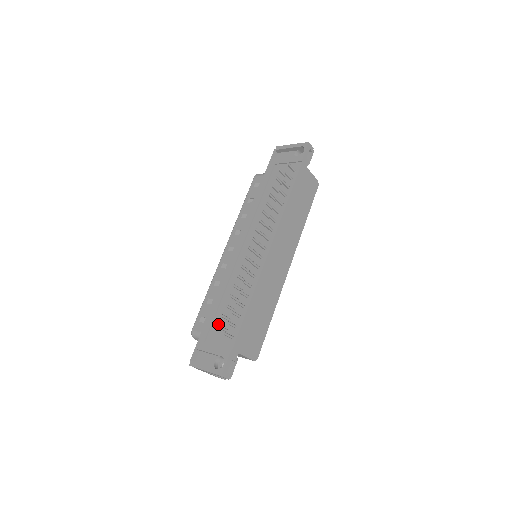
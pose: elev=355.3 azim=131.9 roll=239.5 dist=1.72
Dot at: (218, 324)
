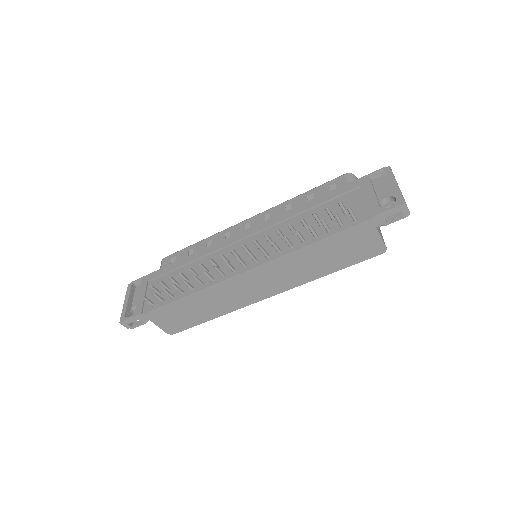
Dot at: (164, 281)
